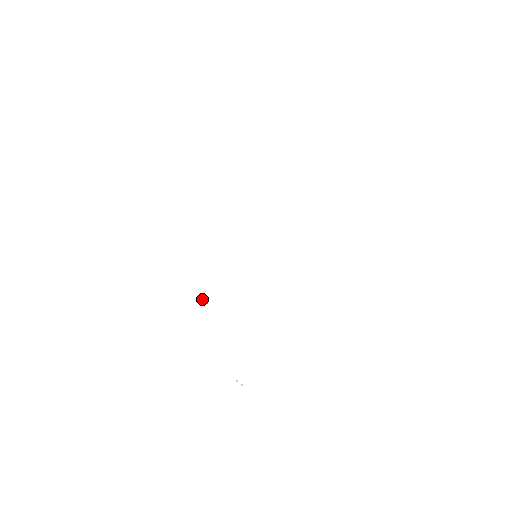
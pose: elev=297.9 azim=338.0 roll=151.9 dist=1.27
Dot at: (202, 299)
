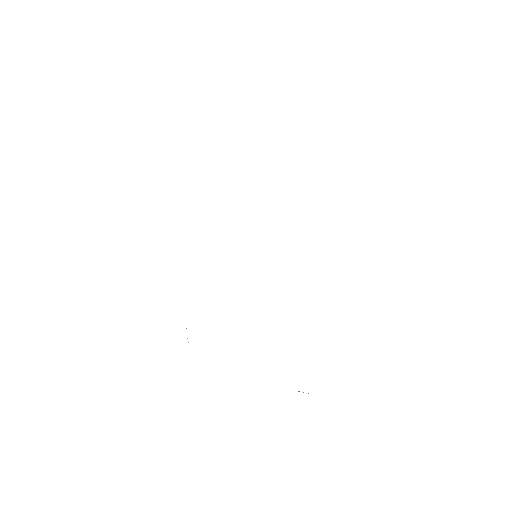
Dot at: occluded
